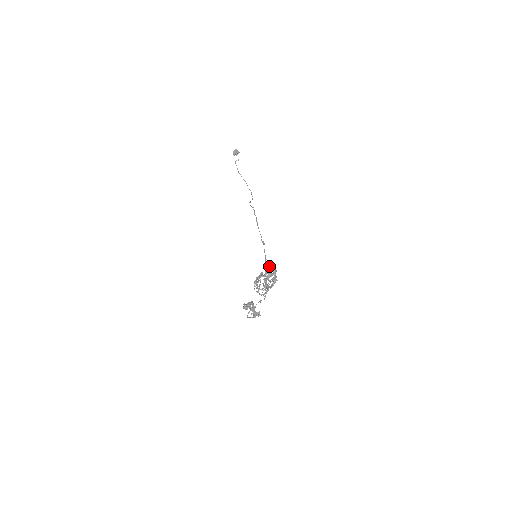
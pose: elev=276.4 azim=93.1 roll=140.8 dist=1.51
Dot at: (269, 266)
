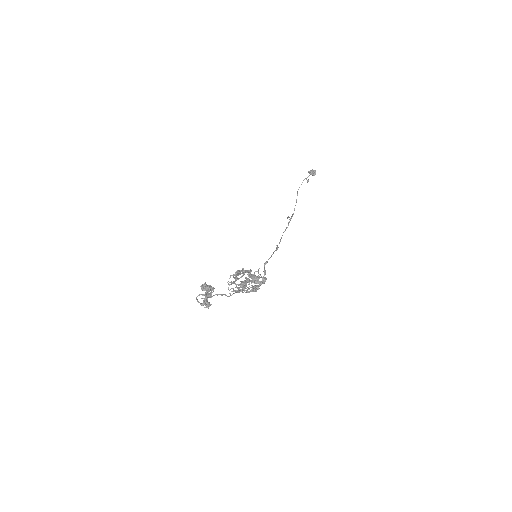
Dot at: (264, 271)
